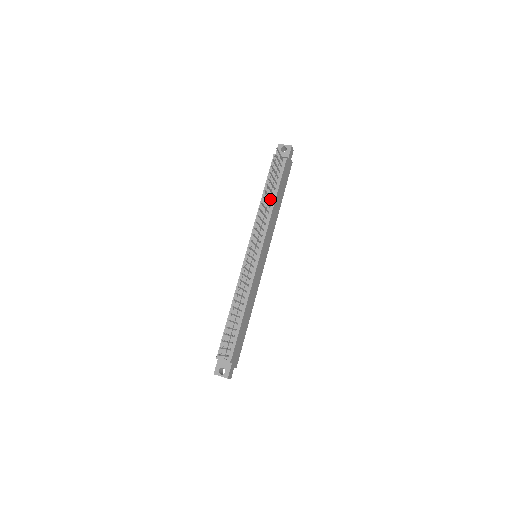
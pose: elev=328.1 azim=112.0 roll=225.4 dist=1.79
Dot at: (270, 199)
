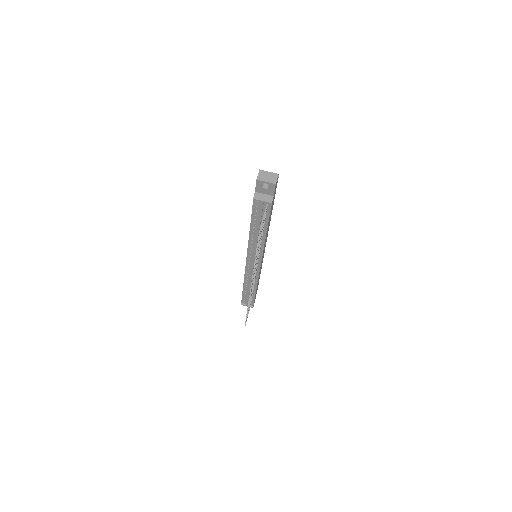
Dot at: (261, 239)
